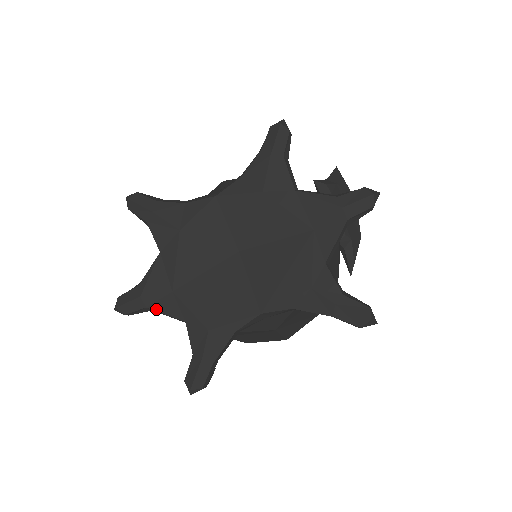
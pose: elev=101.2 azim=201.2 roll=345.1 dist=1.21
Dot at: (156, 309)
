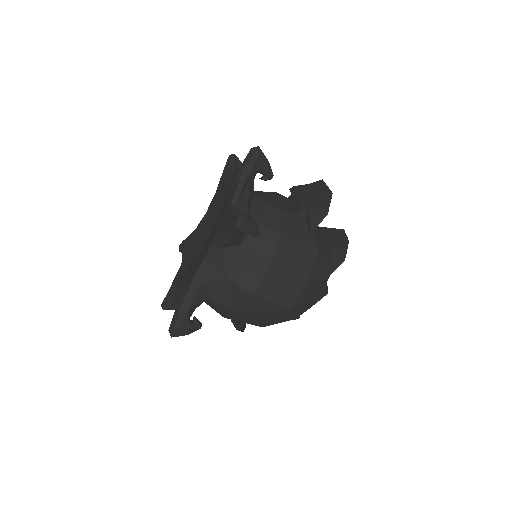
Dot at: (172, 294)
